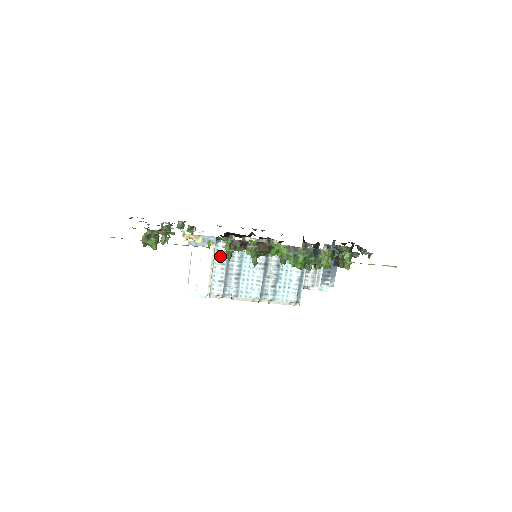
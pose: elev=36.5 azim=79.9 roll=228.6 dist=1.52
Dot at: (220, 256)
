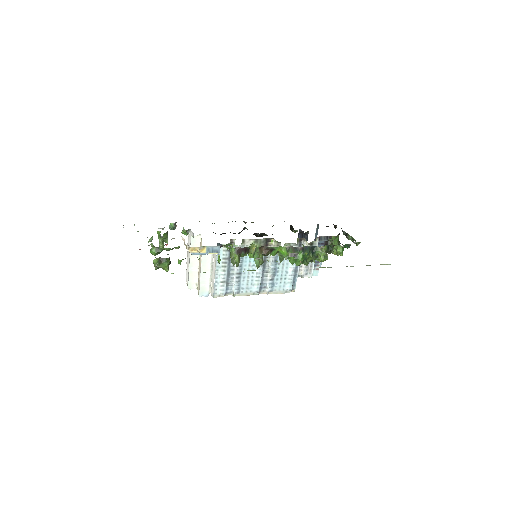
Dot at: (221, 259)
